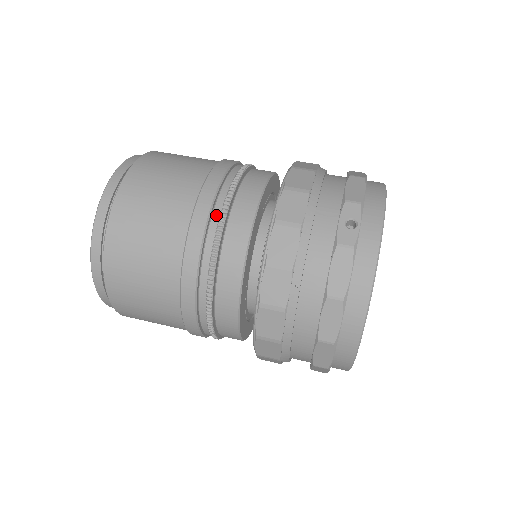
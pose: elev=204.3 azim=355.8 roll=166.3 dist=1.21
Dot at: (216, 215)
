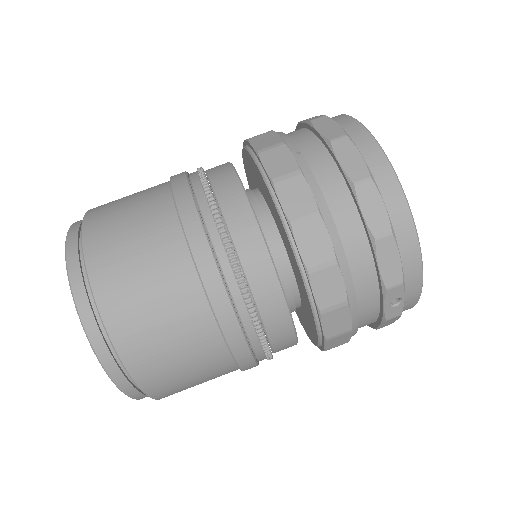
Dot at: (193, 174)
